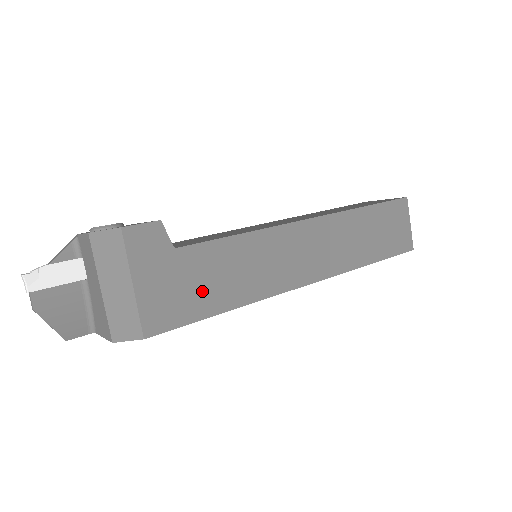
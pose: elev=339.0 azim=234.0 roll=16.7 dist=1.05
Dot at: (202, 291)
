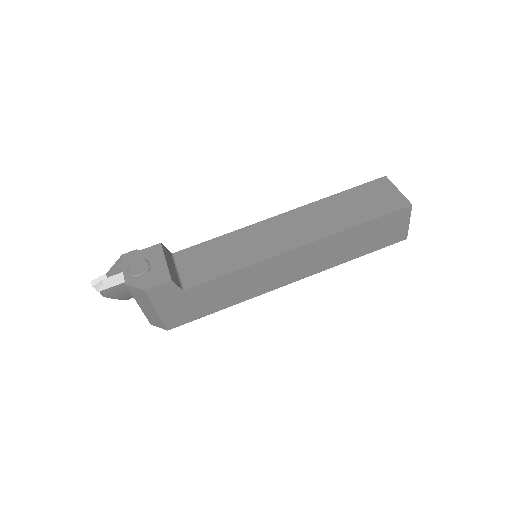
Dot at: (205, 304)
